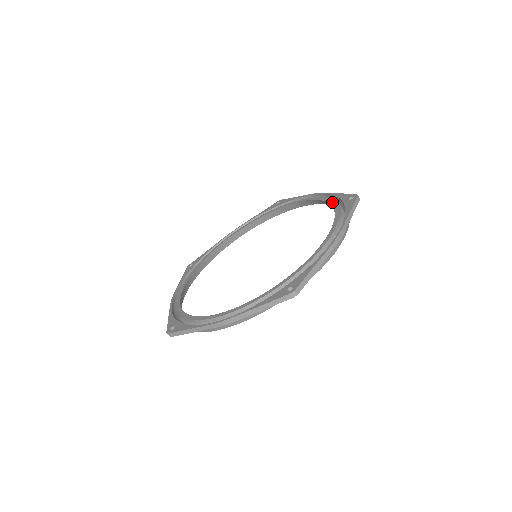
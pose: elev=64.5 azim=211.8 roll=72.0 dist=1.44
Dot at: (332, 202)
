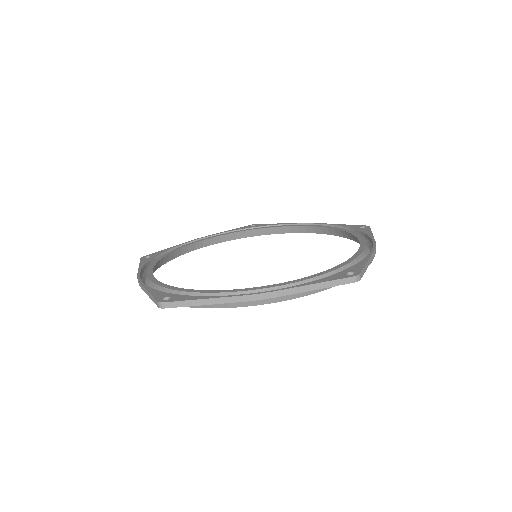
Dot at: (338, 228)
